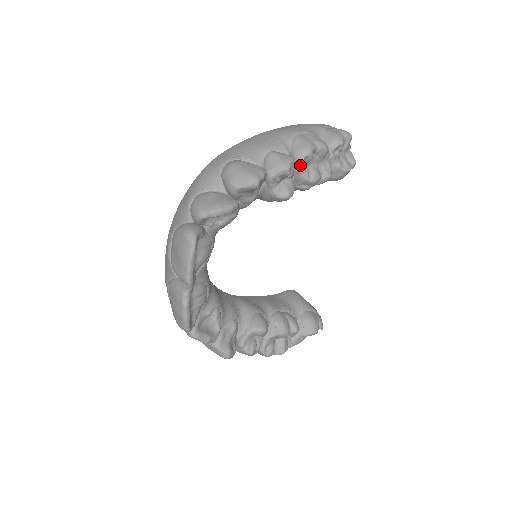
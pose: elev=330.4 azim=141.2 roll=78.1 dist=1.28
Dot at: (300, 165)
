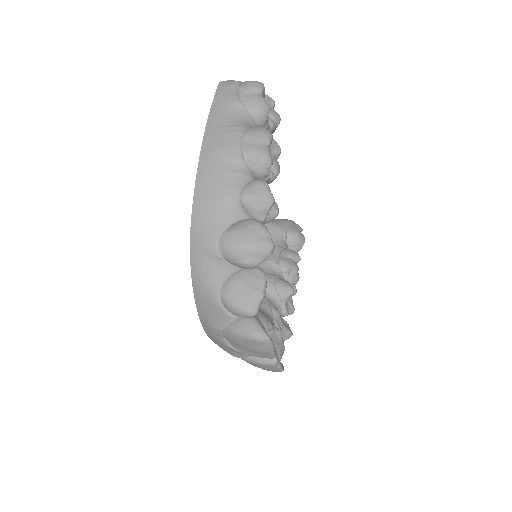
Dot at: (268, 178)
